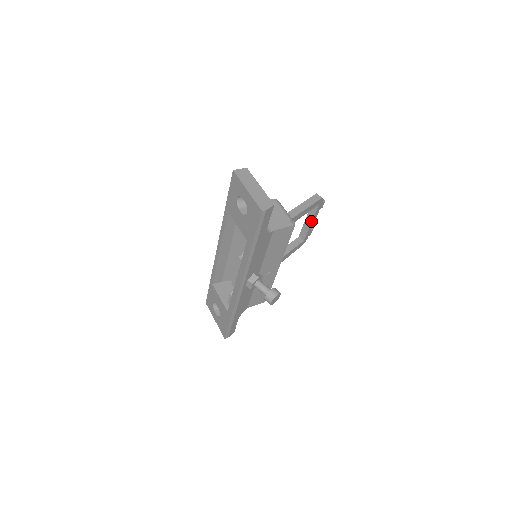
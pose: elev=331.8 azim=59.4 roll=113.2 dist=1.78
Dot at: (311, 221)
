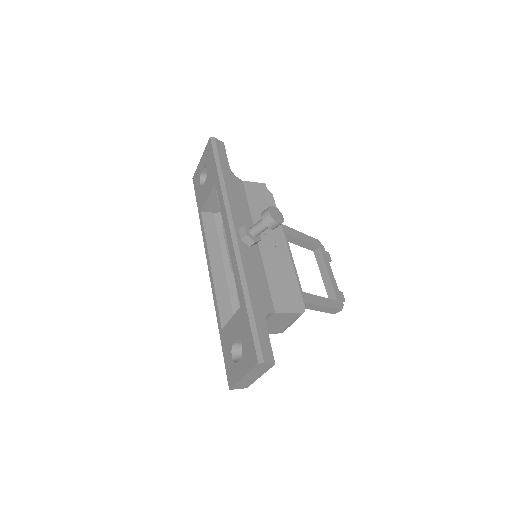
Dot at: (326, 271)
